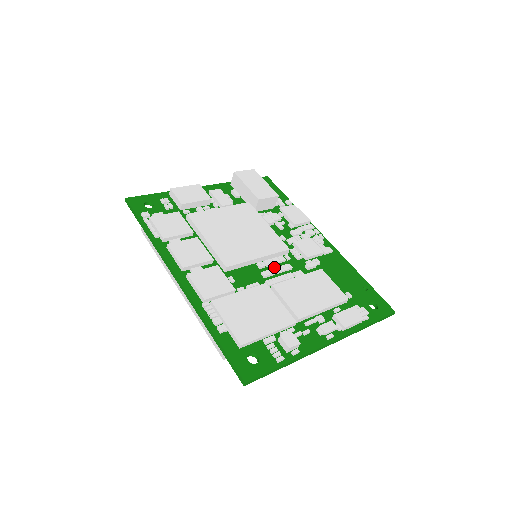
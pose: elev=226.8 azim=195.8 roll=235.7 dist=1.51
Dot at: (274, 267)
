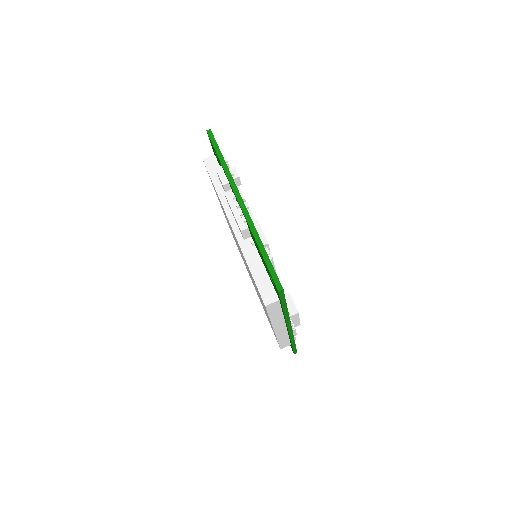
Dot at: occluded
